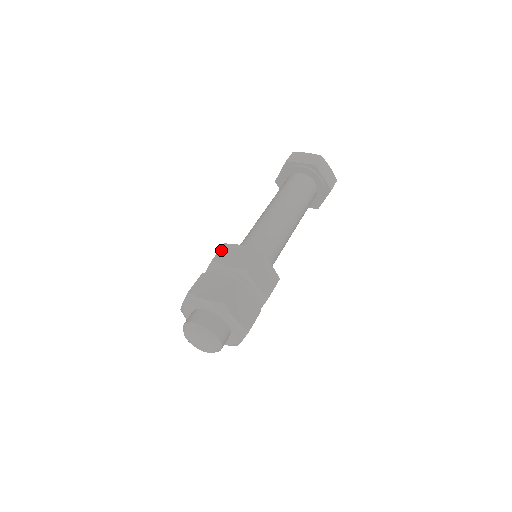
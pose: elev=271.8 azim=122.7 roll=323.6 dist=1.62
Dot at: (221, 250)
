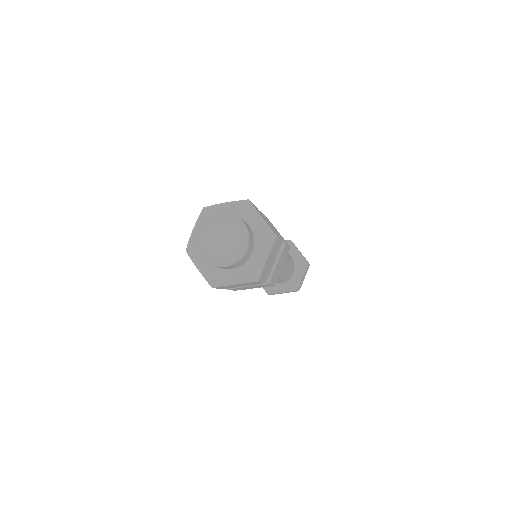
Dot at: occluded
